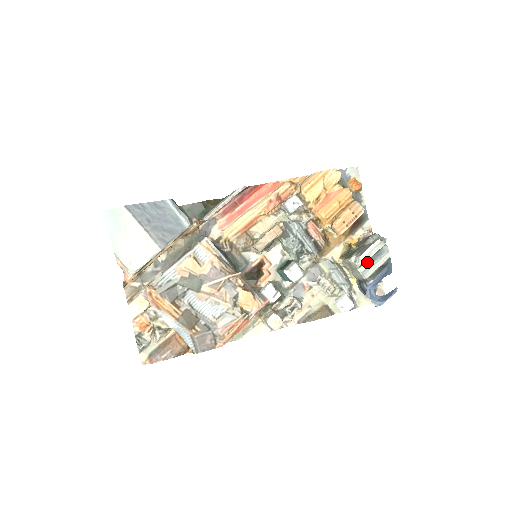
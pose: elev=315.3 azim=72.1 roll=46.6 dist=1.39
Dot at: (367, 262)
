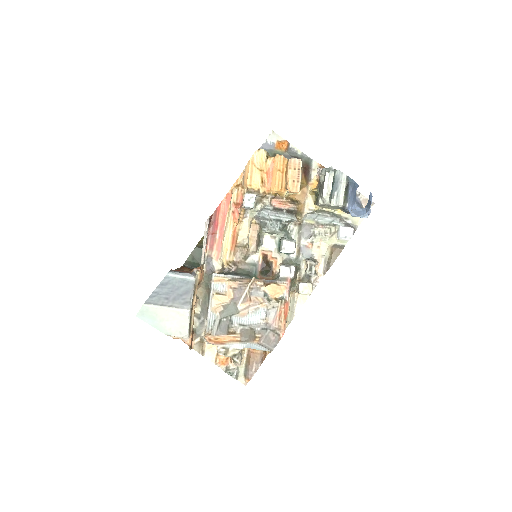
Dot at: (333, 194)
